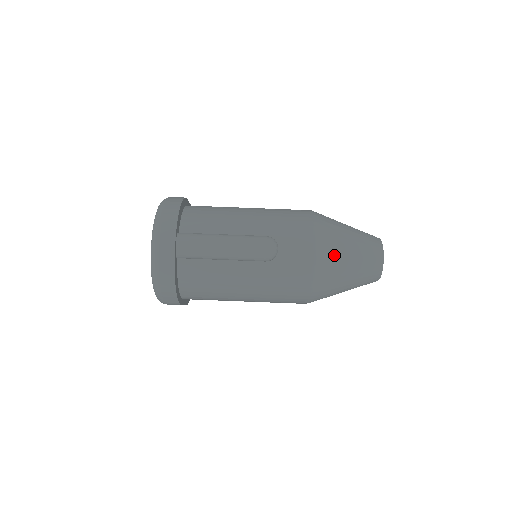
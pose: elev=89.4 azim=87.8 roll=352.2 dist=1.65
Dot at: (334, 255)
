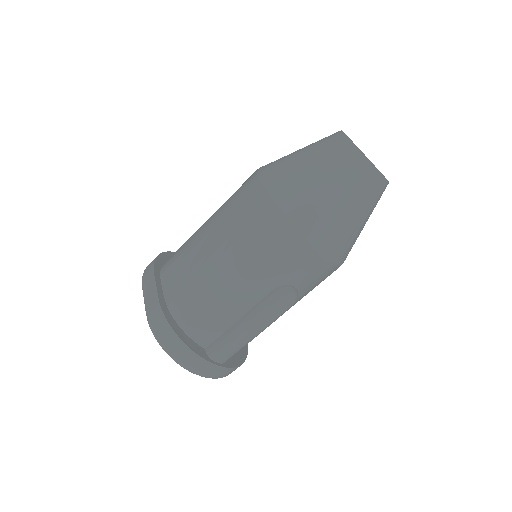
Dot at: (343, 239)
